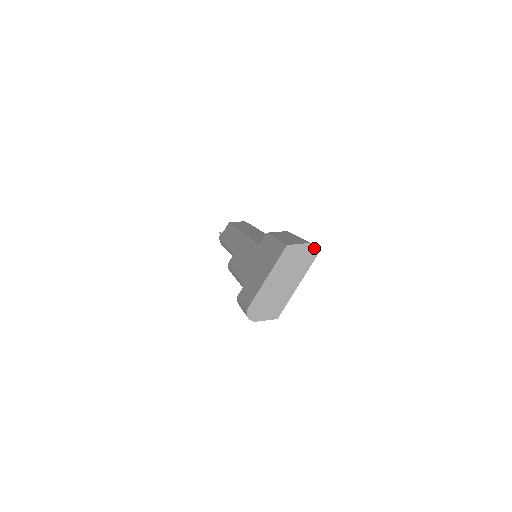
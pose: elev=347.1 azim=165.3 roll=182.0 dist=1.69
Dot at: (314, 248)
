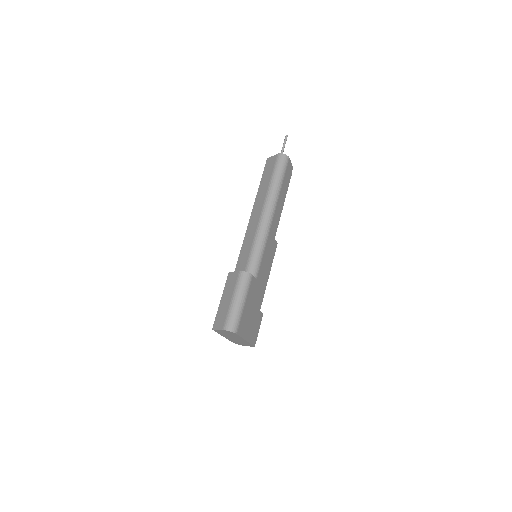
Dot at: (229, 331)
